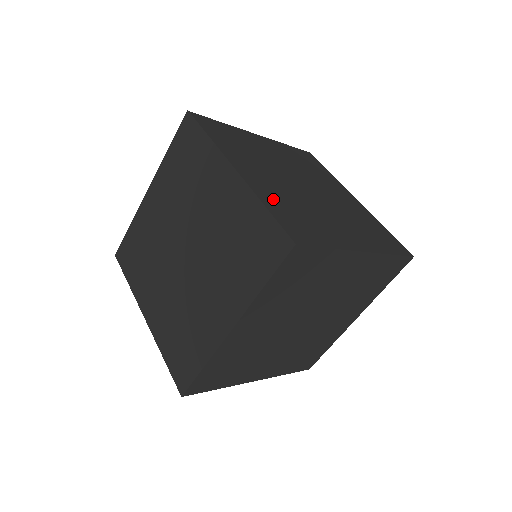
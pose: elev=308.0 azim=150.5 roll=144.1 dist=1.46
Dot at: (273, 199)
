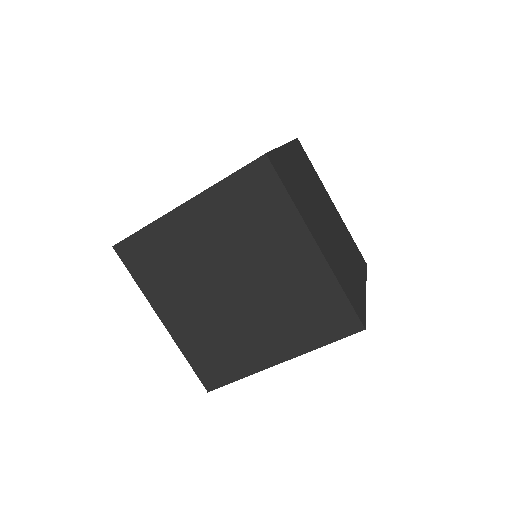
Dot at: (288, 165)
